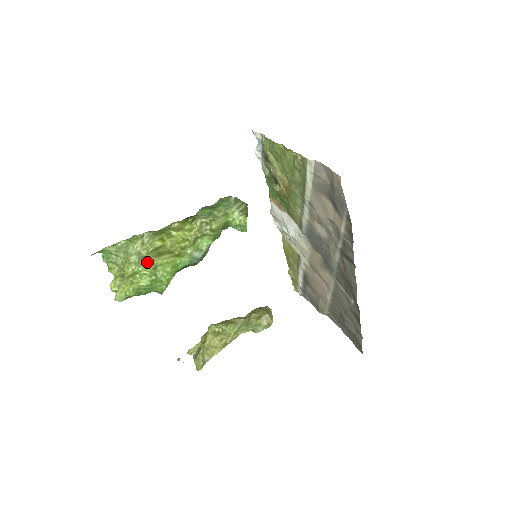
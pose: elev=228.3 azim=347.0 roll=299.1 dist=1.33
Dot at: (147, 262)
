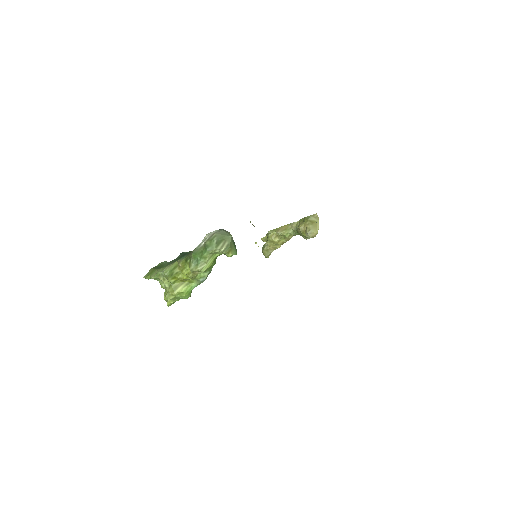
Dot at: (169, 296)
